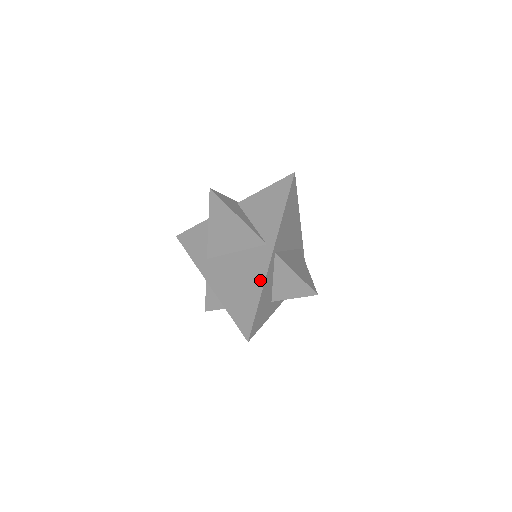
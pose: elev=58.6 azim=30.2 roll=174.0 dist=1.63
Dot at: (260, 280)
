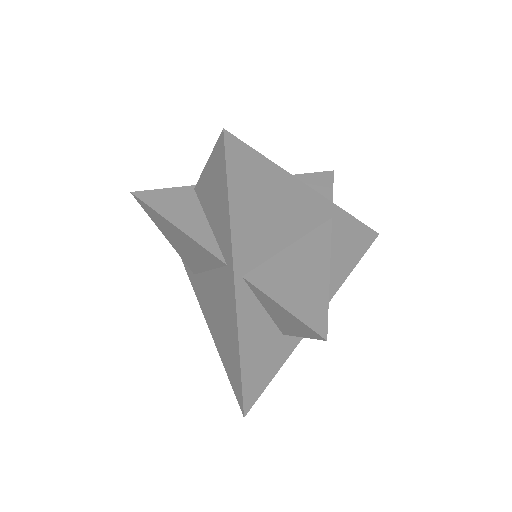
Dot at: (233, 325)
